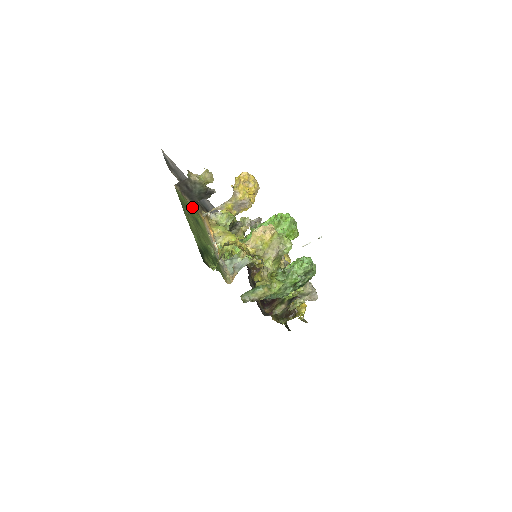
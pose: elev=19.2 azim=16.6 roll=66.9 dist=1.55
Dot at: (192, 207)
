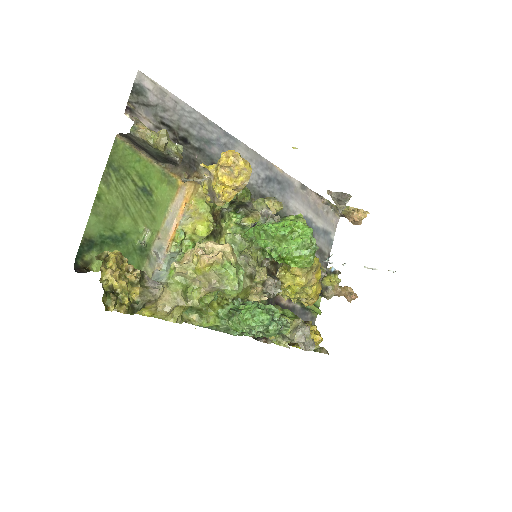
Dot at: (156, 167)
